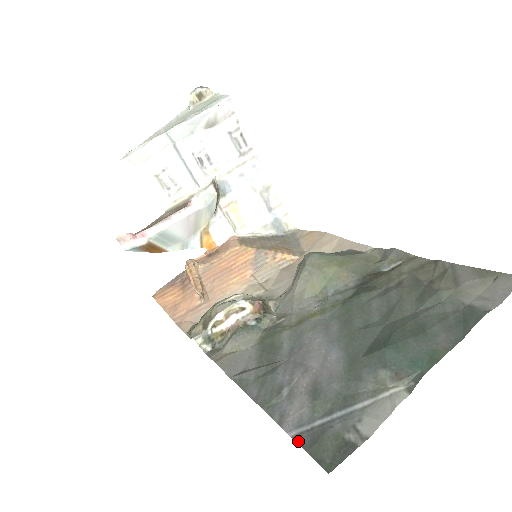
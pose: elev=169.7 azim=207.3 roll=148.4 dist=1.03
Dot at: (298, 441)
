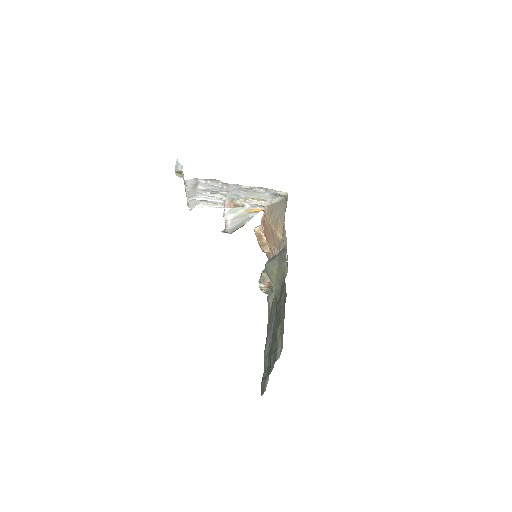
Dot at: (262, 378)
